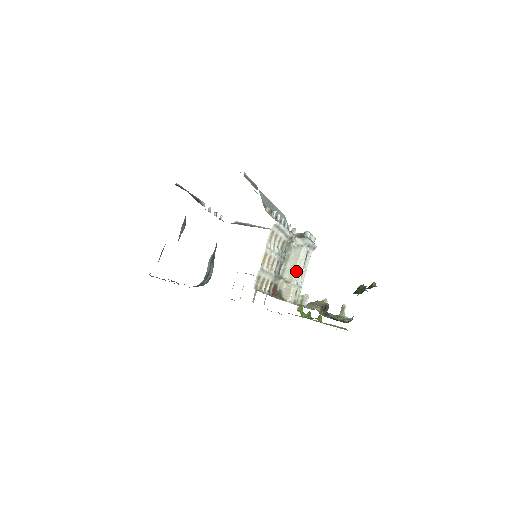
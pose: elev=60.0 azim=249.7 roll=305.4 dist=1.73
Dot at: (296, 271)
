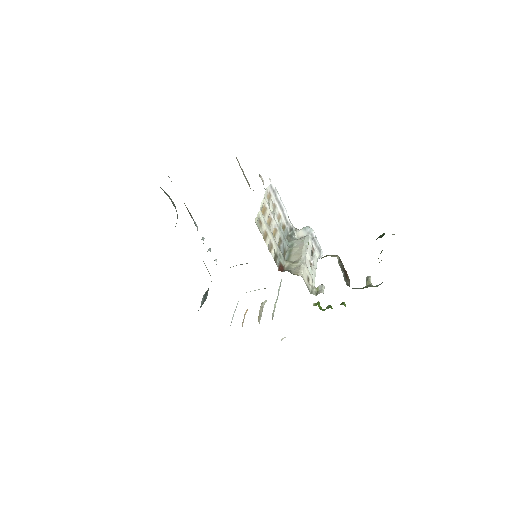
Dot at: (303, 253)
